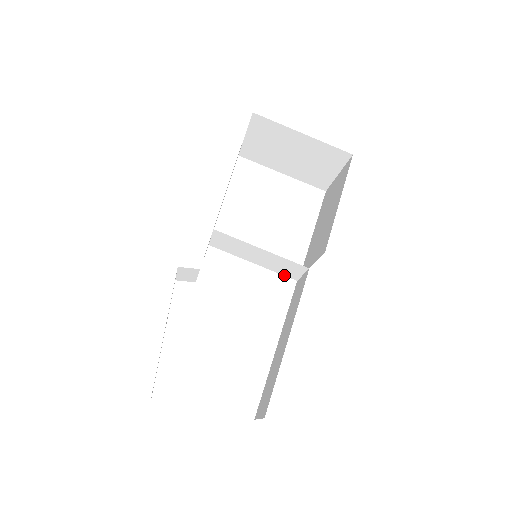
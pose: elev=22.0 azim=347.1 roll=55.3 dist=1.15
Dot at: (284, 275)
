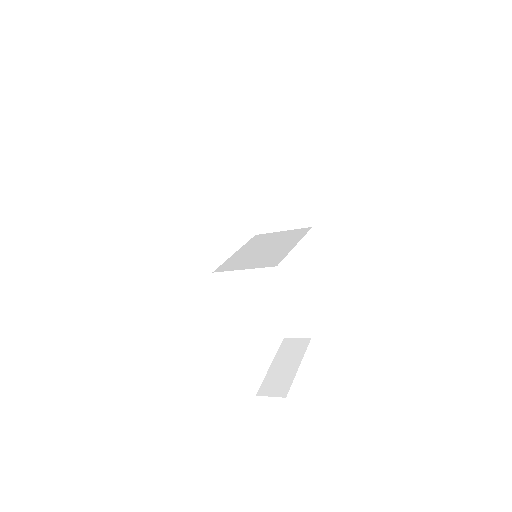
Dot at: occluded
